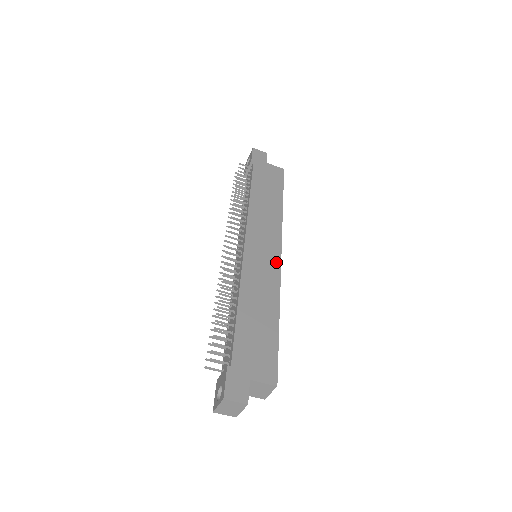
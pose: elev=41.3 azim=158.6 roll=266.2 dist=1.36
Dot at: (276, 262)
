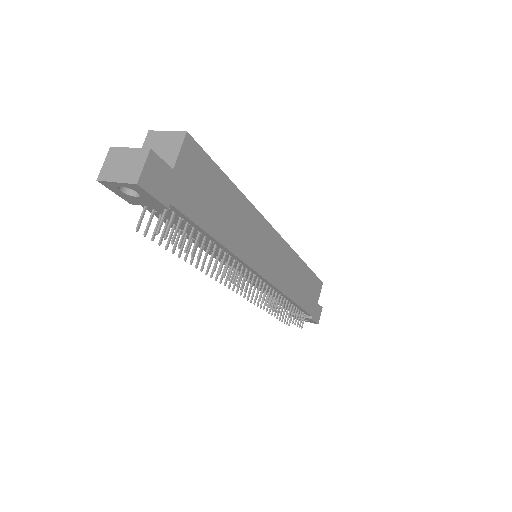
Dot at: (282, 245)
